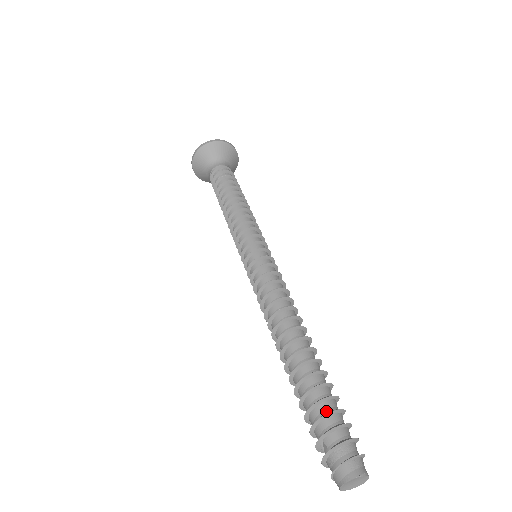
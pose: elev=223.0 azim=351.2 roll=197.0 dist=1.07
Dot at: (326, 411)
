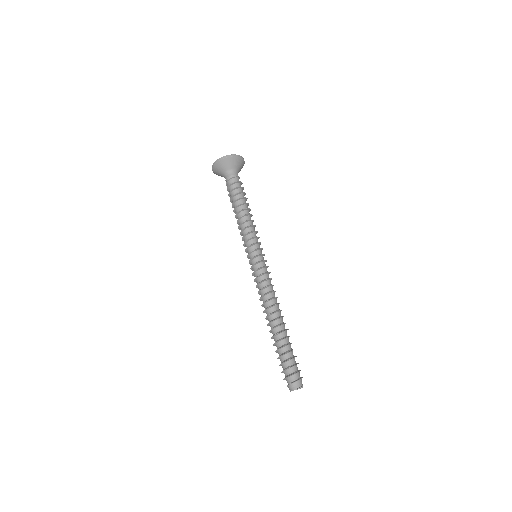
Dot at: (285, 359)
